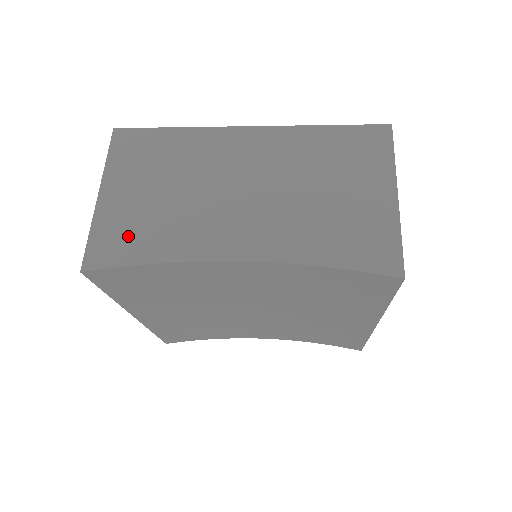
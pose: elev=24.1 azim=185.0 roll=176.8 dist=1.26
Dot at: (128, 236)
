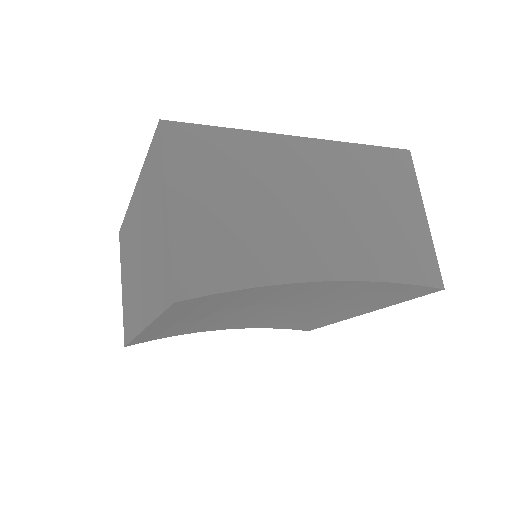
Dot at: (216, 257)
